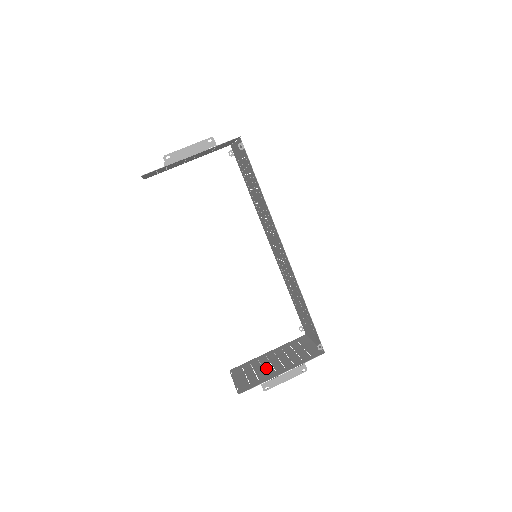
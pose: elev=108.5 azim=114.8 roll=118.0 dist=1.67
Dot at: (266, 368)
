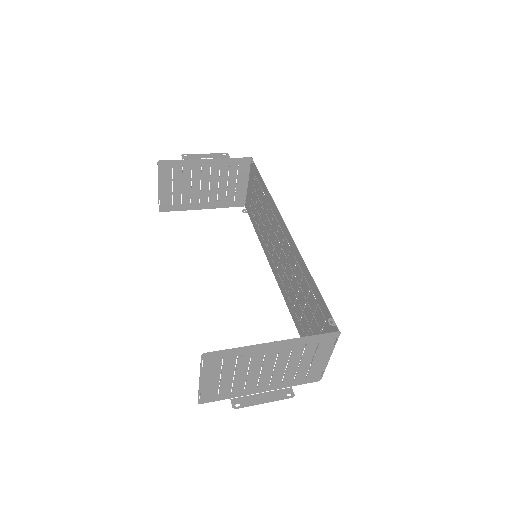
Dot at: (252, 366)
